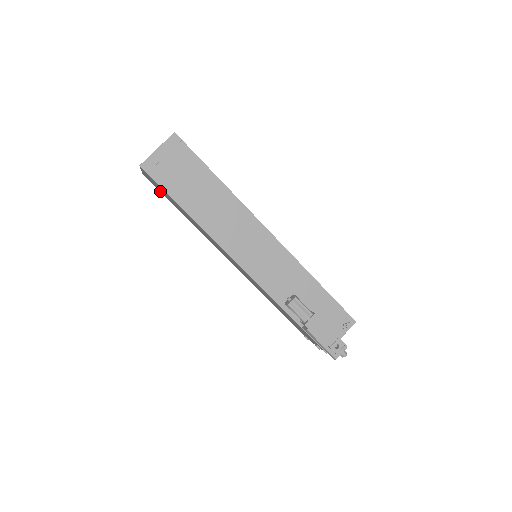
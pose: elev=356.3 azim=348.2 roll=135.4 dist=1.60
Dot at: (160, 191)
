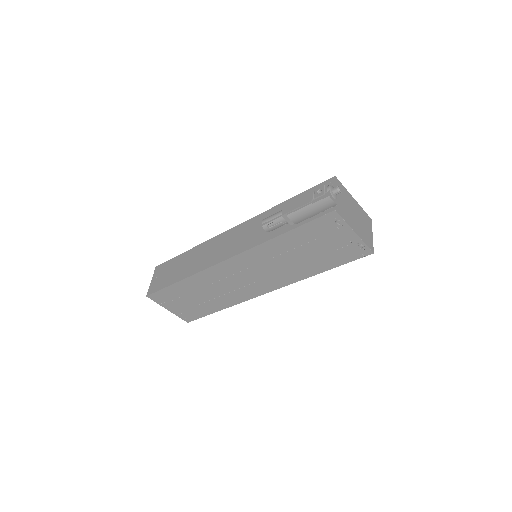
Dot at: (196, 314)
